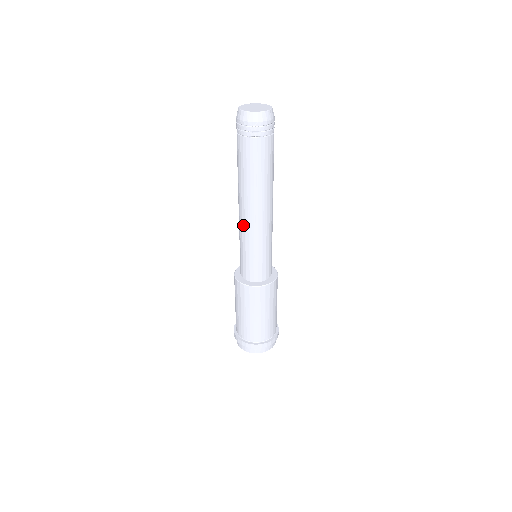
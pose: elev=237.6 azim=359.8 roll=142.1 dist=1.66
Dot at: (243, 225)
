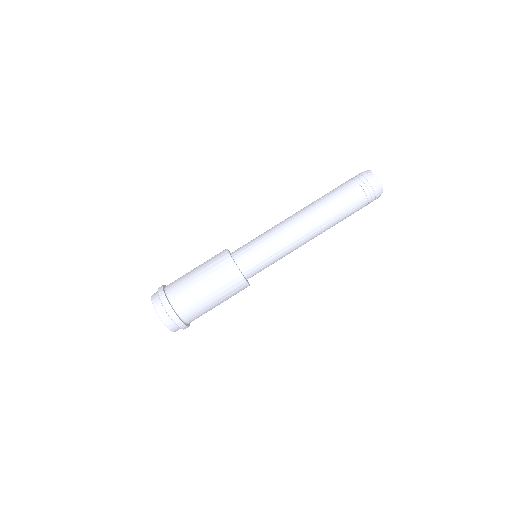
Dot at: (290, 232)
